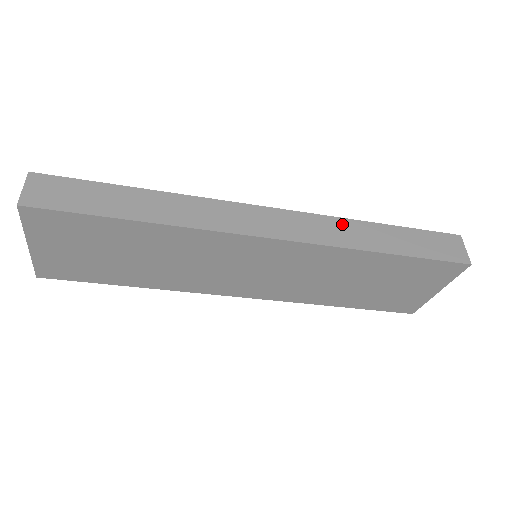
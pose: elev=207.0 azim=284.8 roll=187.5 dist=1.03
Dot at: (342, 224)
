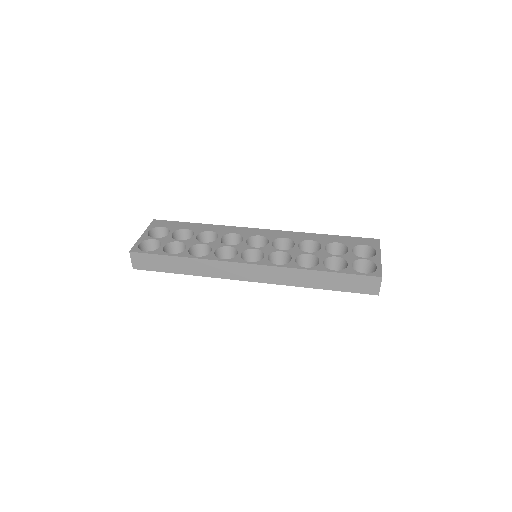
Dot at: (294, 272)
